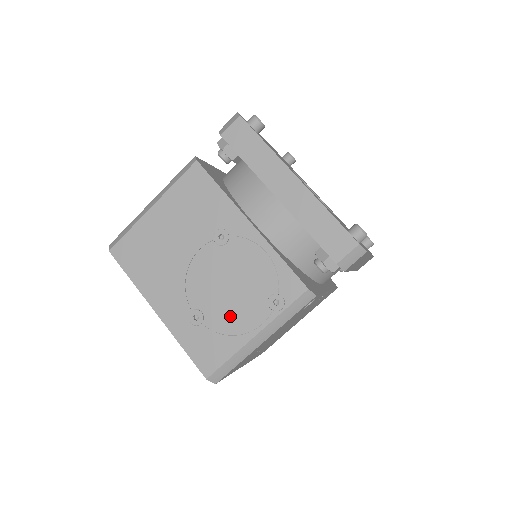
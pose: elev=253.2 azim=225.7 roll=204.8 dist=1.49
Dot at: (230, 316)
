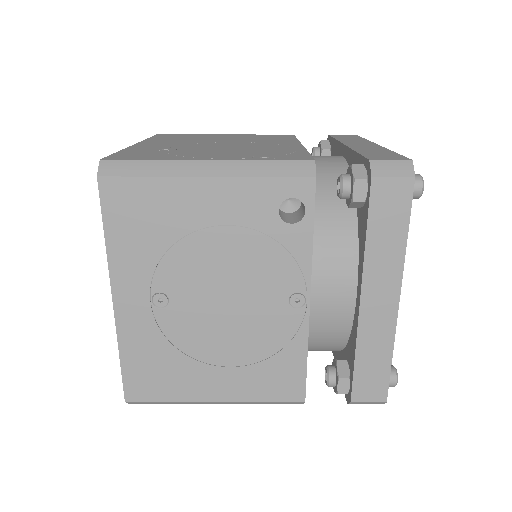
Dot at: (201, 153)
